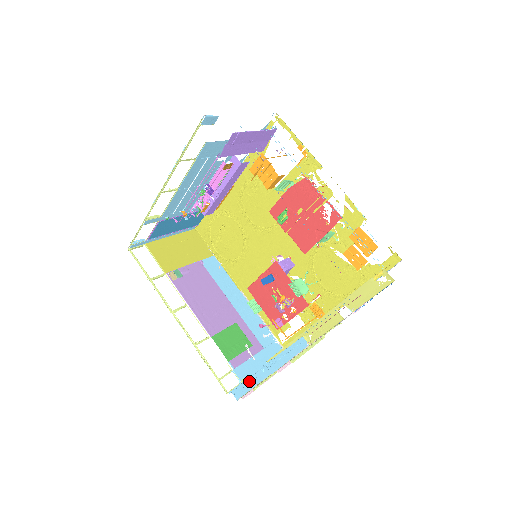
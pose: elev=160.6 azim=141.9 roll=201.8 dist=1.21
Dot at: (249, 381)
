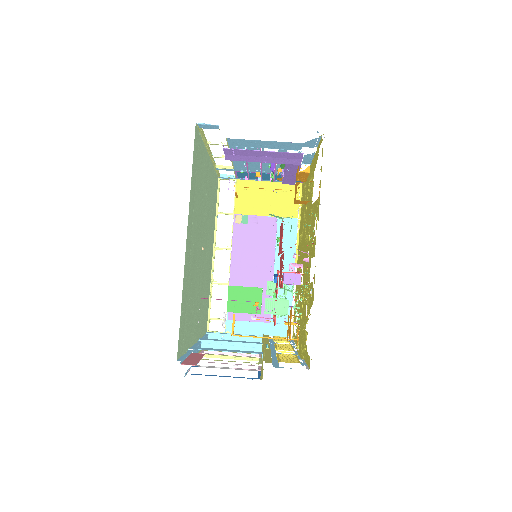
Dot at: occluded
